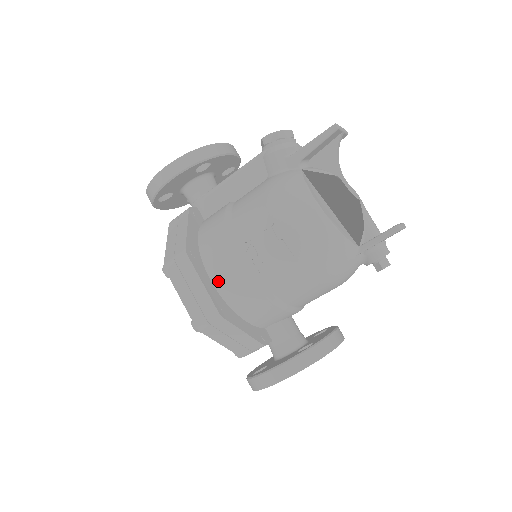
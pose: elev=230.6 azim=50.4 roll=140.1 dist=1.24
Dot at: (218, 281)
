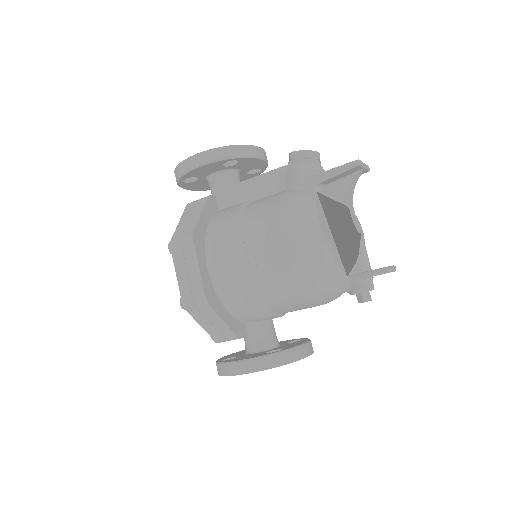
Dot at: (214, 270)
